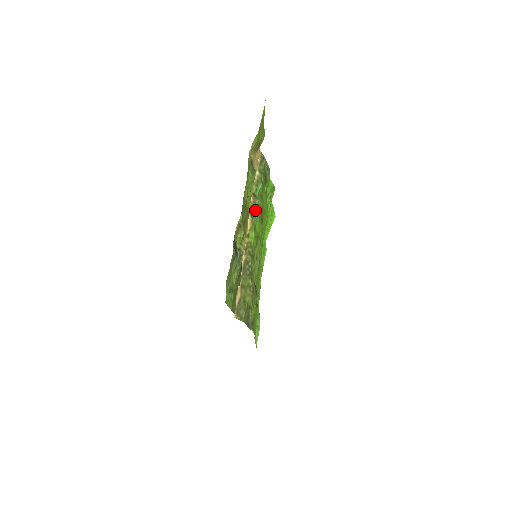
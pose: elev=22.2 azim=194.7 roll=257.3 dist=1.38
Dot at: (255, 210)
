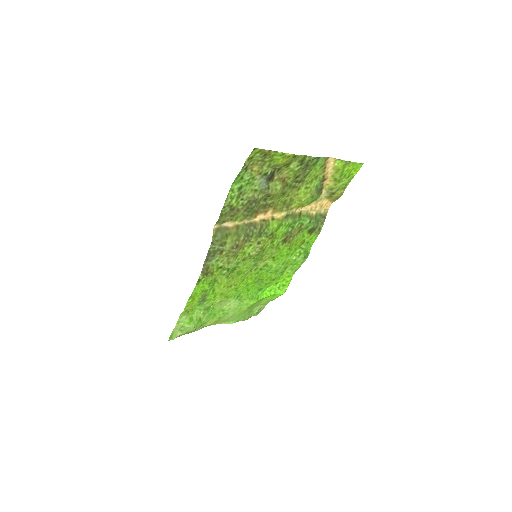
Dot at: (292, 218)
